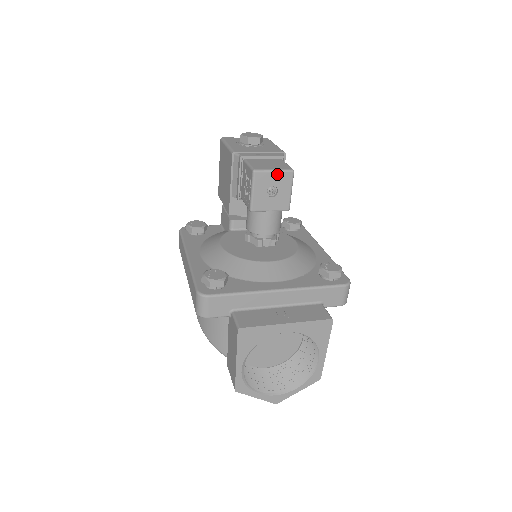
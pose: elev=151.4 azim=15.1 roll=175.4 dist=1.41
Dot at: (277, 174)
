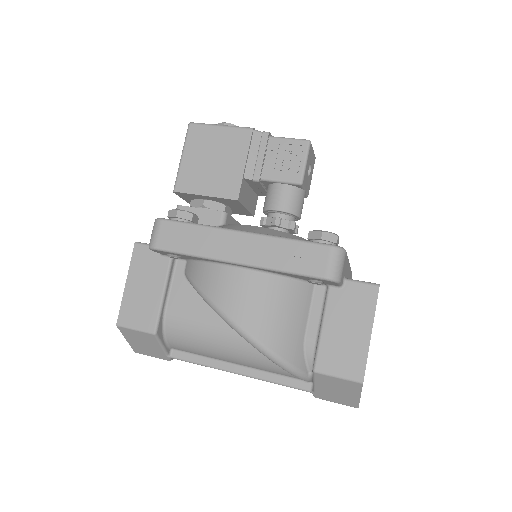
Dot at: (313, 154)
